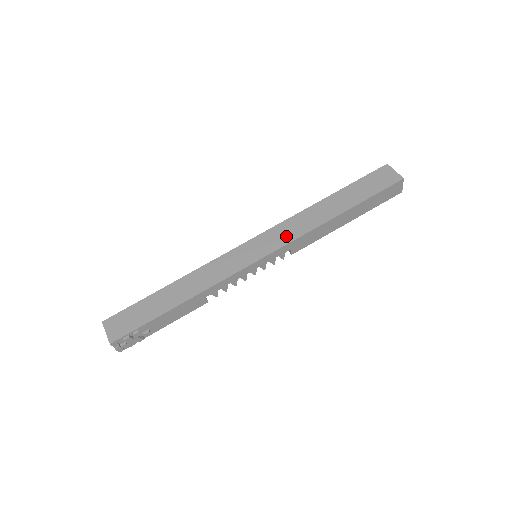
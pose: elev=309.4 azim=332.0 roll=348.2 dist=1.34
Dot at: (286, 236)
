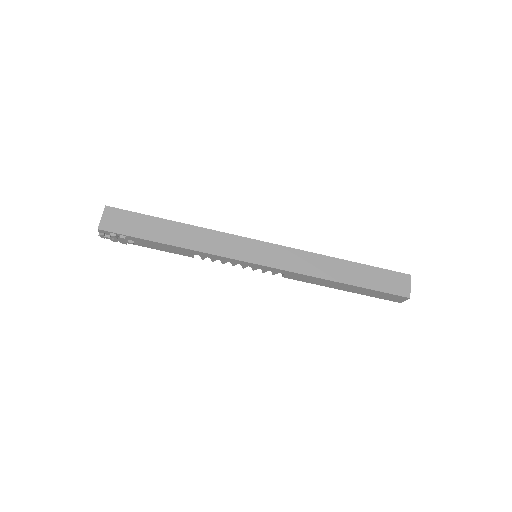
Dot at: (289, 263)
